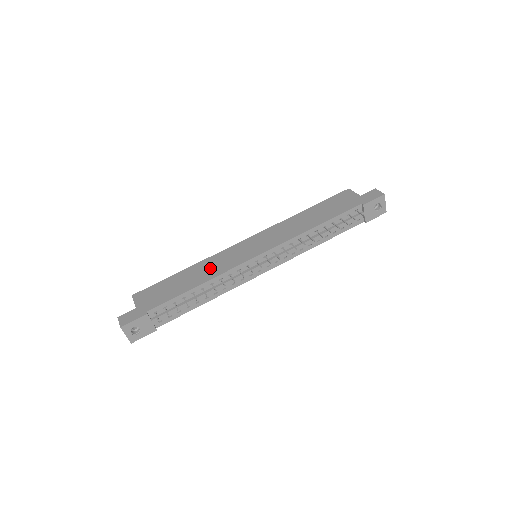
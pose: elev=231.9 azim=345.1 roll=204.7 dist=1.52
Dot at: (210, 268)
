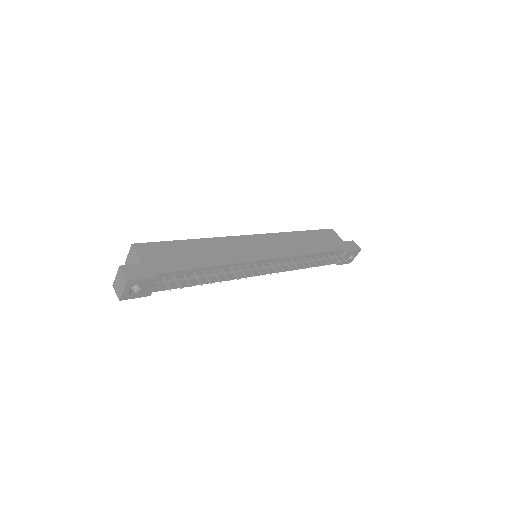
Dot at: (221, 251)
